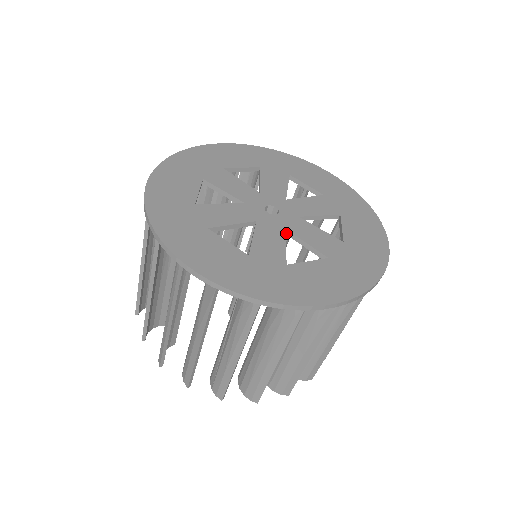
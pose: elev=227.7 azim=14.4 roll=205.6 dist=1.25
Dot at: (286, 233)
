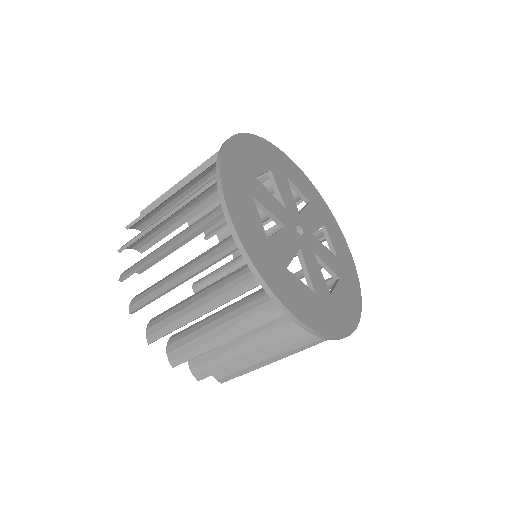
Dot at: occluded
